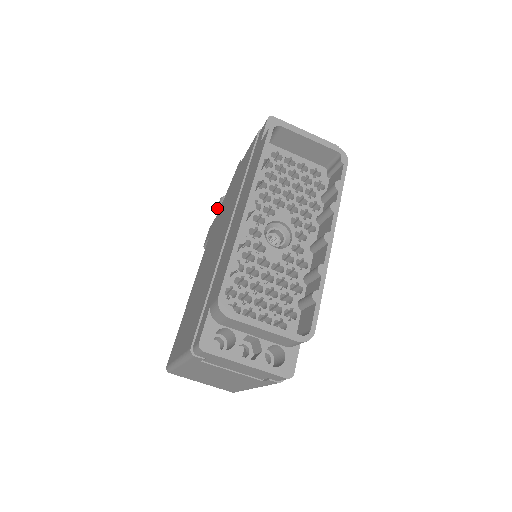
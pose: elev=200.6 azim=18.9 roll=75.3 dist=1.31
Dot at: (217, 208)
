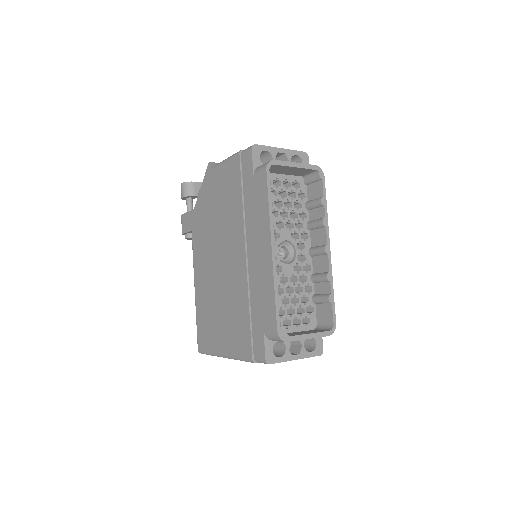
Dot at: (183, 195)
